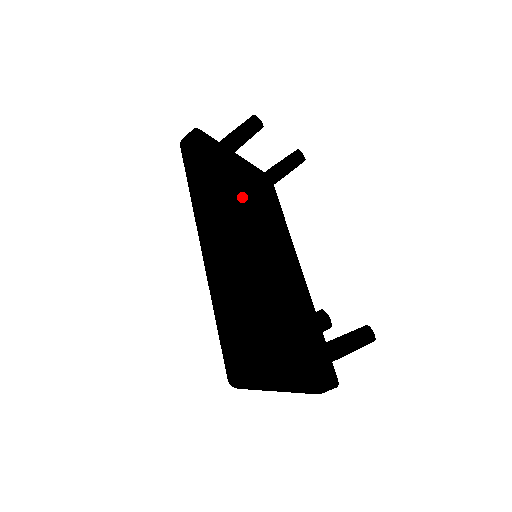
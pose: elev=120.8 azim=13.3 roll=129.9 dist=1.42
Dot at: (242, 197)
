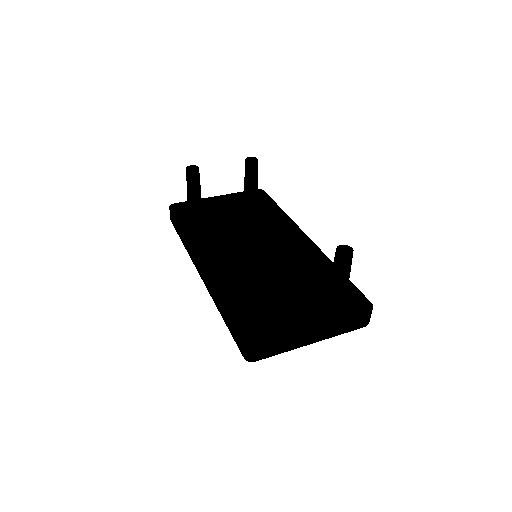
Dot at: (237, 222)
